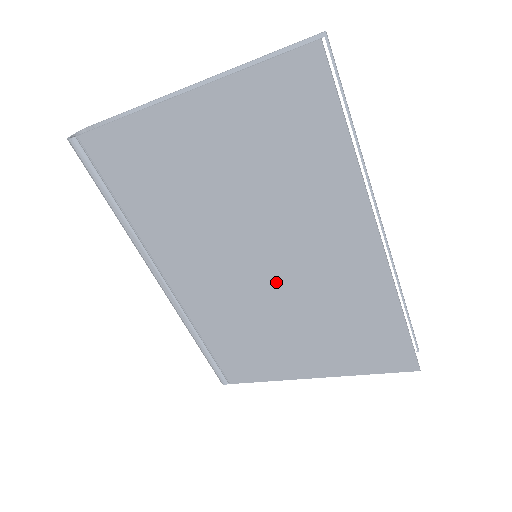
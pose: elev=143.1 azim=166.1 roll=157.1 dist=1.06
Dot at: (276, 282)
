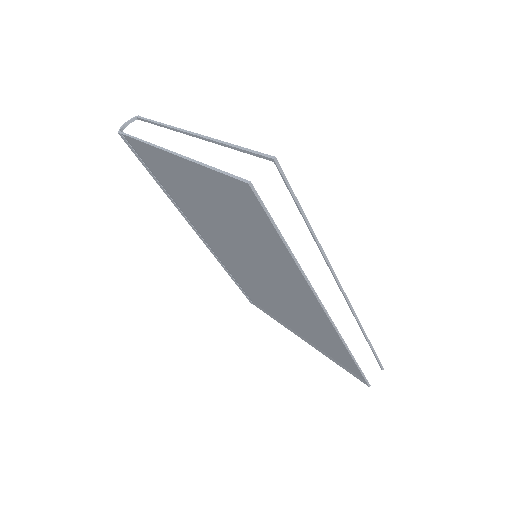
Dot at: (265, 283)
